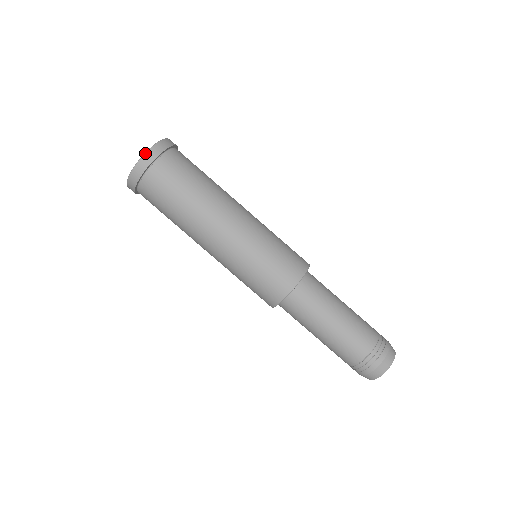
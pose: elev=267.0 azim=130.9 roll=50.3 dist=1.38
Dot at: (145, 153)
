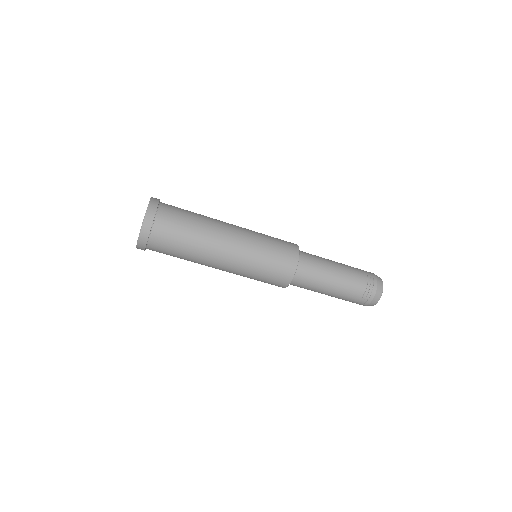
Dot at: (141, 227)
